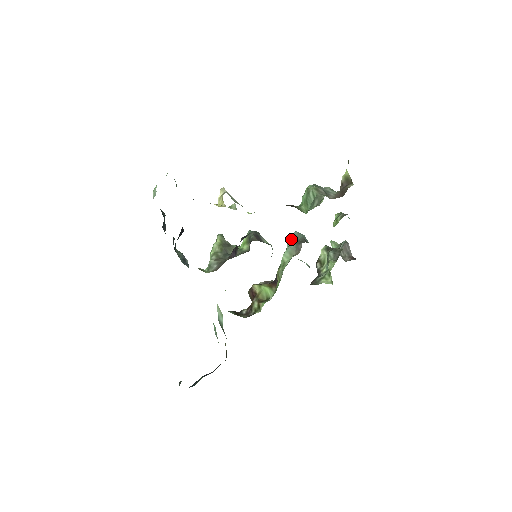
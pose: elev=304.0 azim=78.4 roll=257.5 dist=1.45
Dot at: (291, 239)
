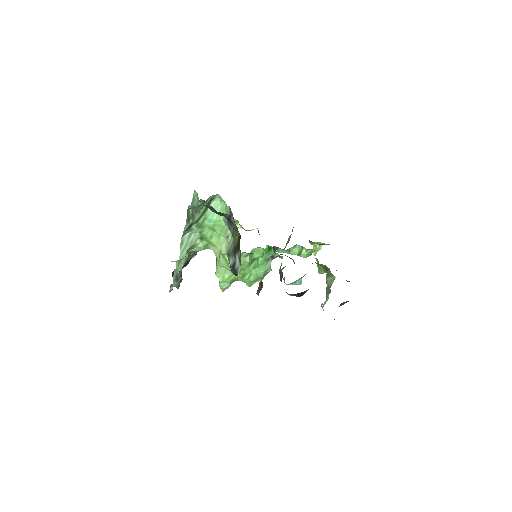
Dot at: occluded
